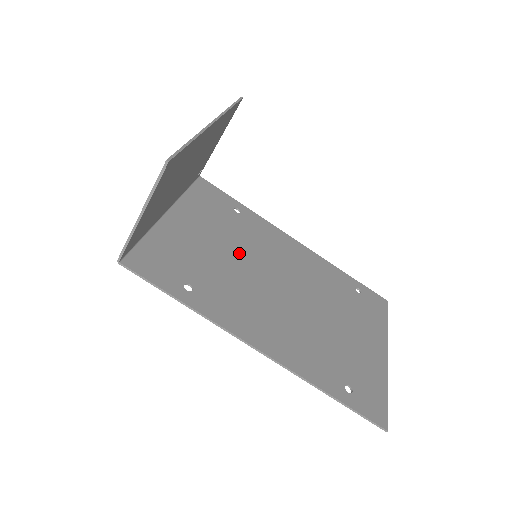
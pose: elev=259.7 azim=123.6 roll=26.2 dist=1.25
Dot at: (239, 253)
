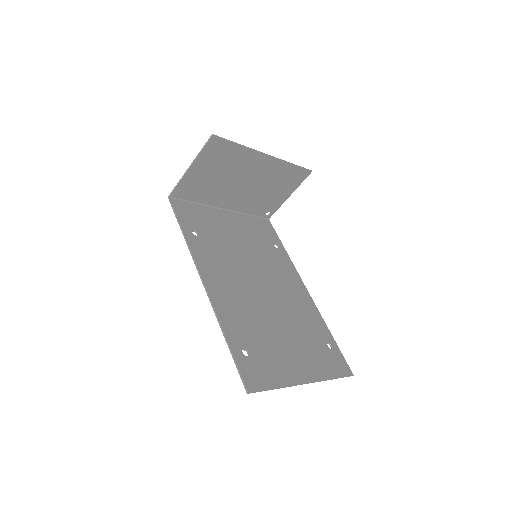
Dot at: (250, 254)
